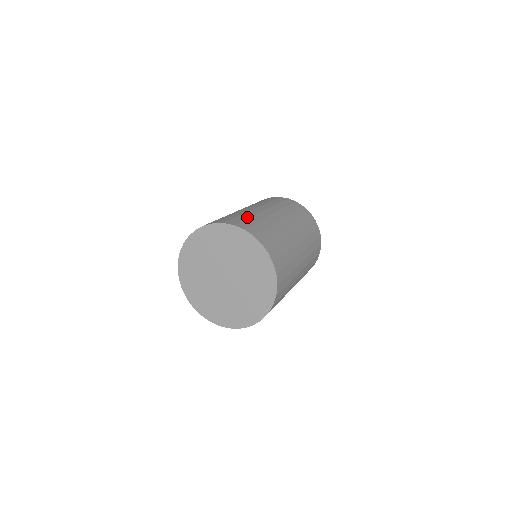
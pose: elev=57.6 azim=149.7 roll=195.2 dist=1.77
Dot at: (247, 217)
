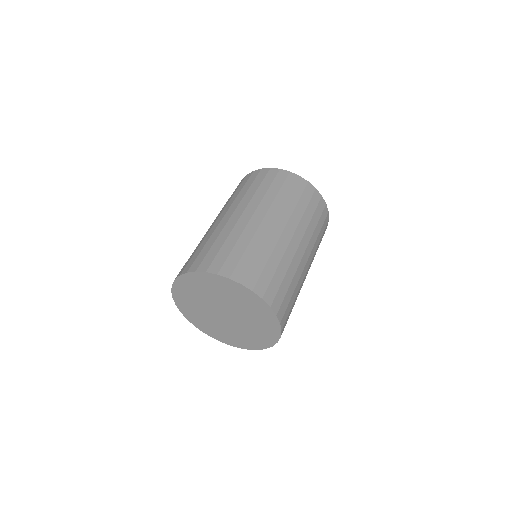
Dot at: (275, 268)
